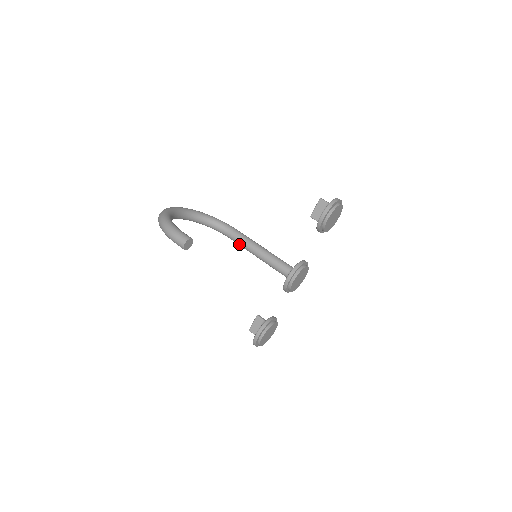
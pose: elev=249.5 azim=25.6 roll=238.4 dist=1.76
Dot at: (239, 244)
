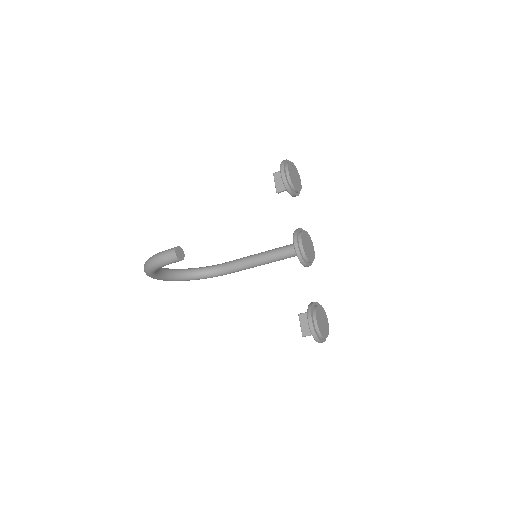
Dot at: (237, 269)
